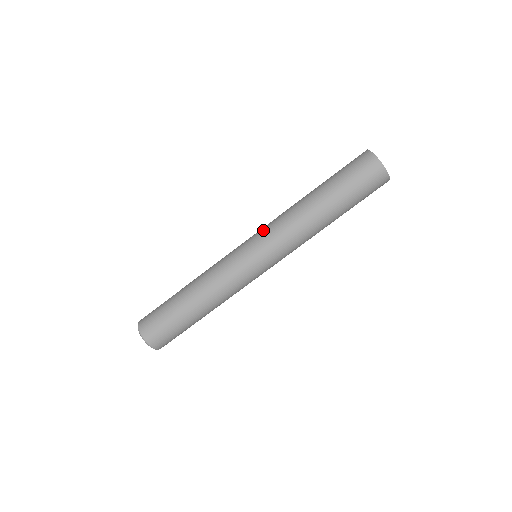
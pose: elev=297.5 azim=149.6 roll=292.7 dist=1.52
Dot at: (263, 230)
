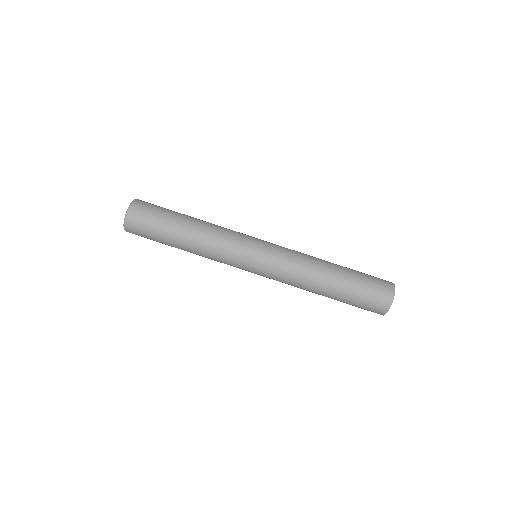
Dot at: (281, 246)
